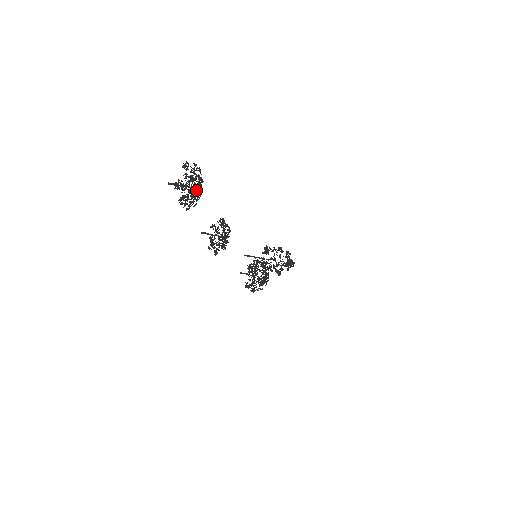
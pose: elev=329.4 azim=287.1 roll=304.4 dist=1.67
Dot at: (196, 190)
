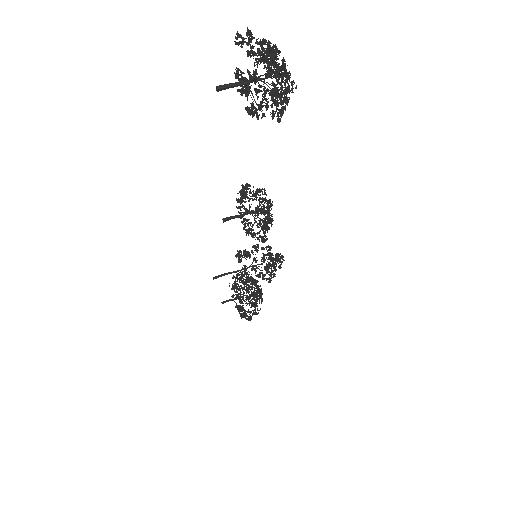
Dot at: (277, 81)
